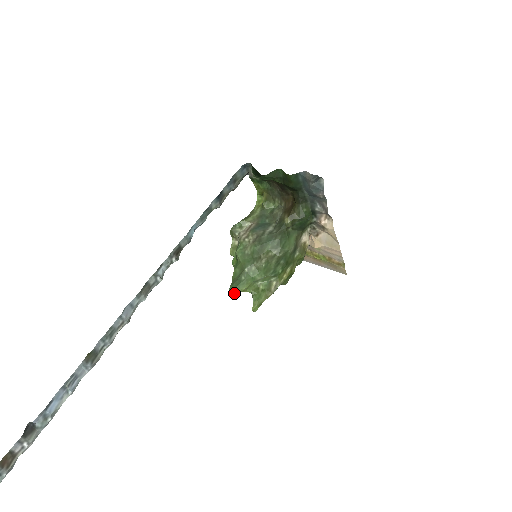
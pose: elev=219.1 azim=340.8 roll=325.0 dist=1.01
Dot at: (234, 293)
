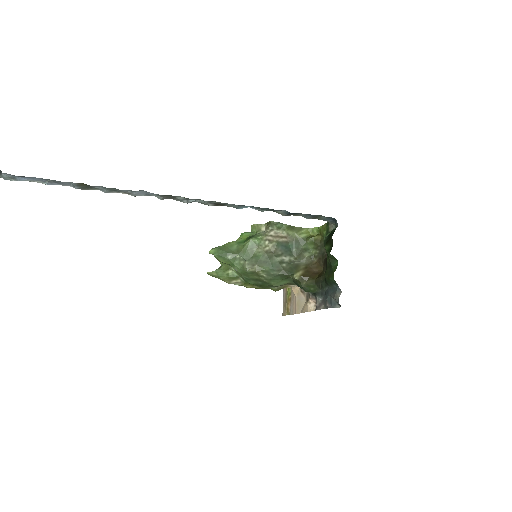
Dot at: (213, 254)
